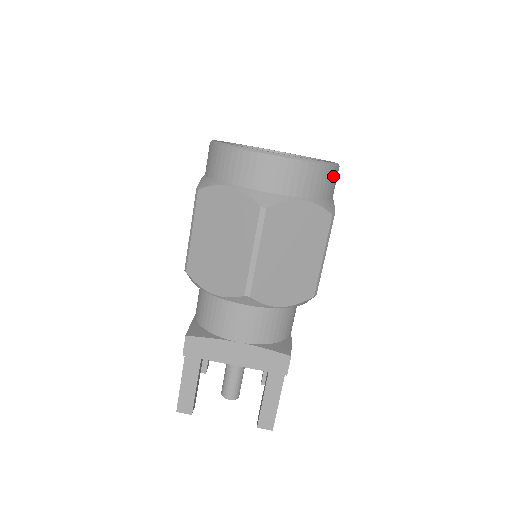
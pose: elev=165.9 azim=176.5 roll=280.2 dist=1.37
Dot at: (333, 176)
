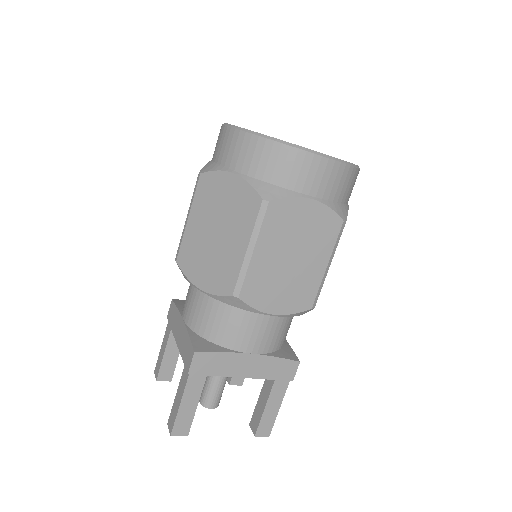
Dot at: (286, 158)
